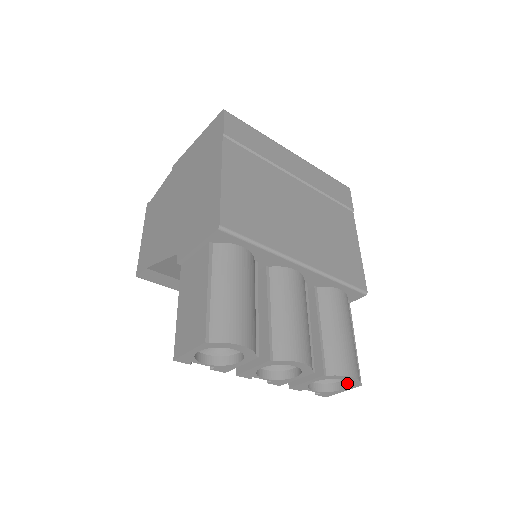
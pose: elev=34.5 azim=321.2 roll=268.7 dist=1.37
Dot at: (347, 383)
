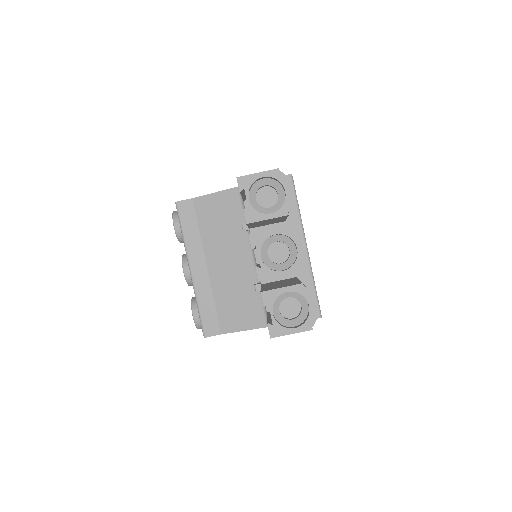
Dot at: (301, 324)
